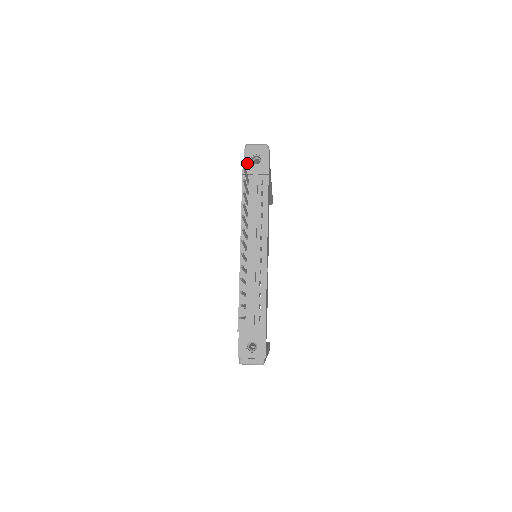
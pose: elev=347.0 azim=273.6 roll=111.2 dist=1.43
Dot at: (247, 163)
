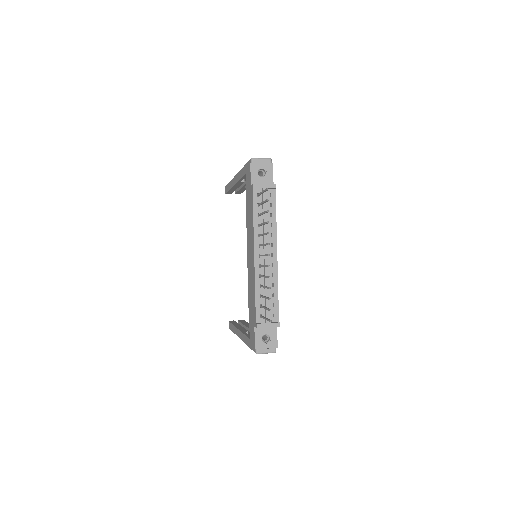
Dot at: (254, 176)
